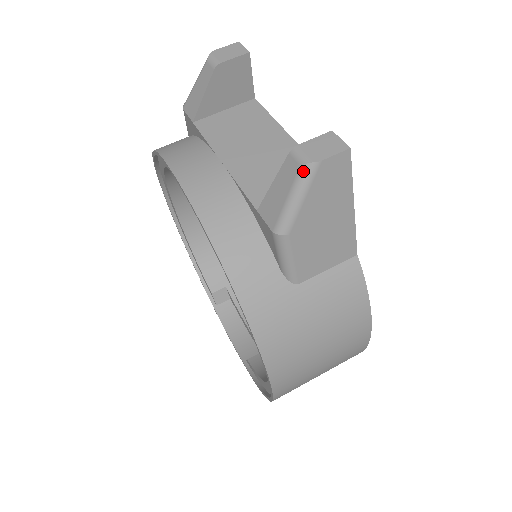
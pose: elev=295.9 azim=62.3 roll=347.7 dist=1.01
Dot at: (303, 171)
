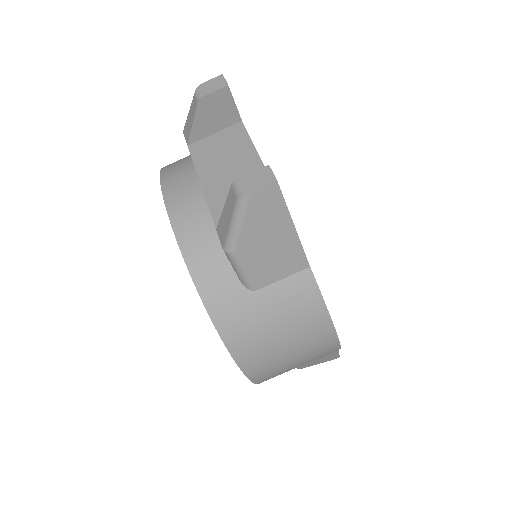
Dot at: (238, 202)
